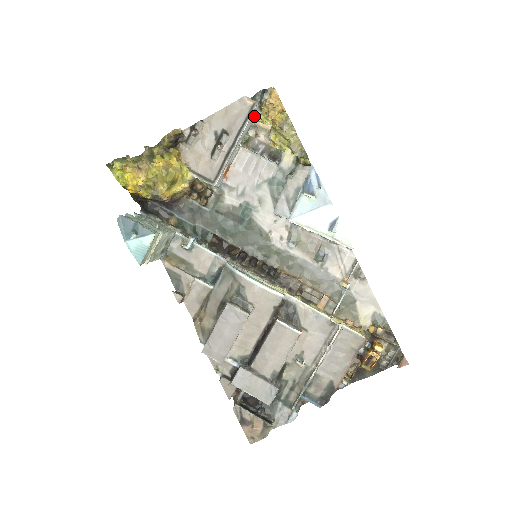
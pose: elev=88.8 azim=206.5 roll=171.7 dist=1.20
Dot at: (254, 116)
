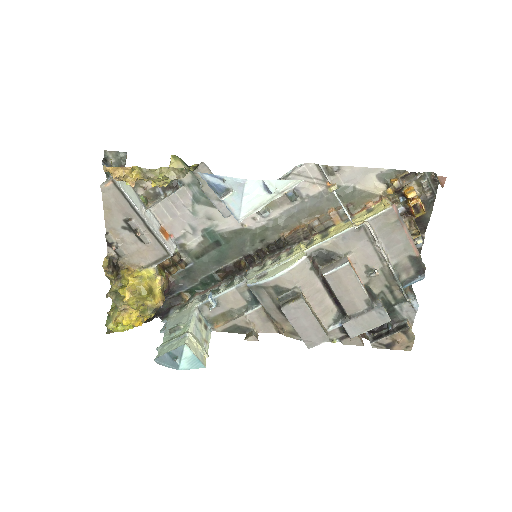
Dot at: (125, 182)
